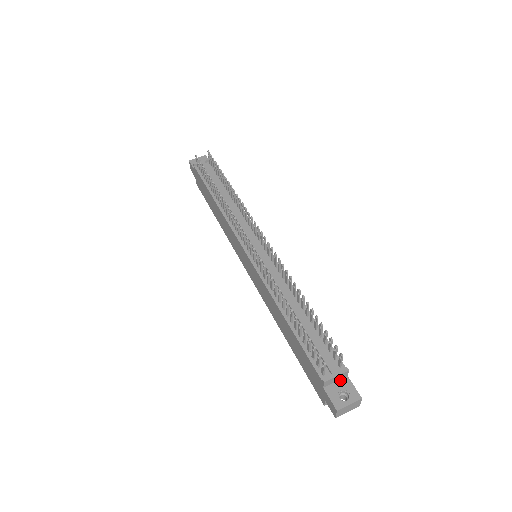
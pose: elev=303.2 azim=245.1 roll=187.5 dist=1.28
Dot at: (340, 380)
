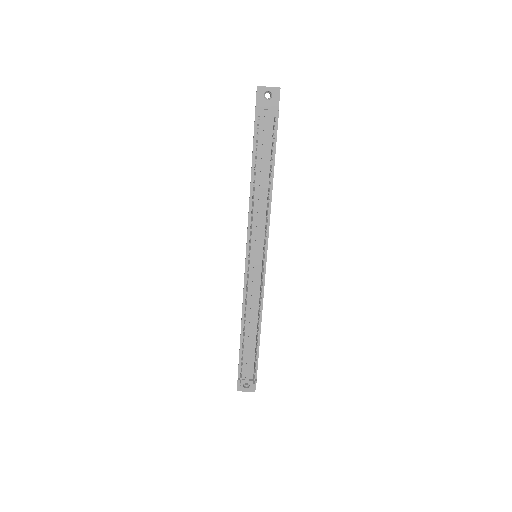
Dot at: occluded
